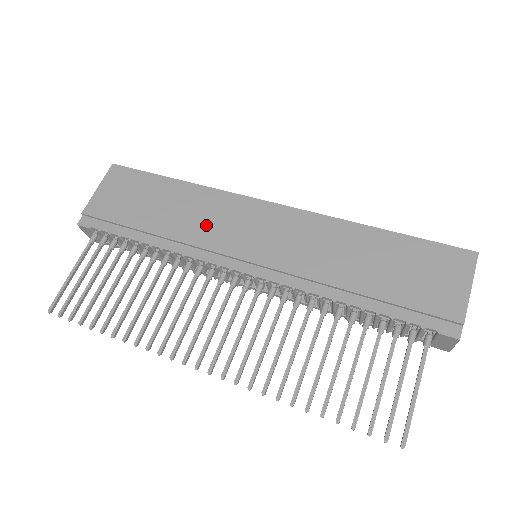
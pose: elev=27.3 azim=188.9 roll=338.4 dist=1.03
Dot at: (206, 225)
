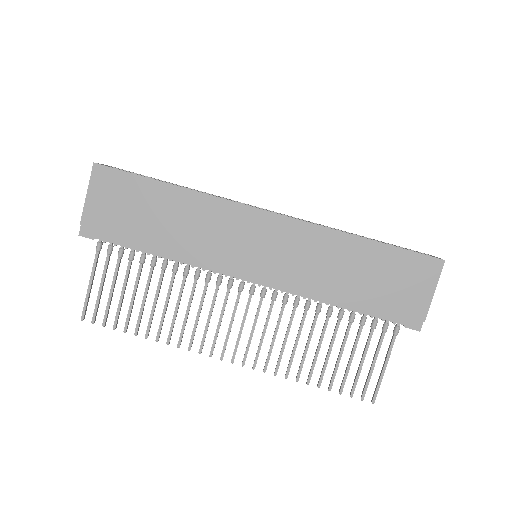
Dot at: (208, 237)
